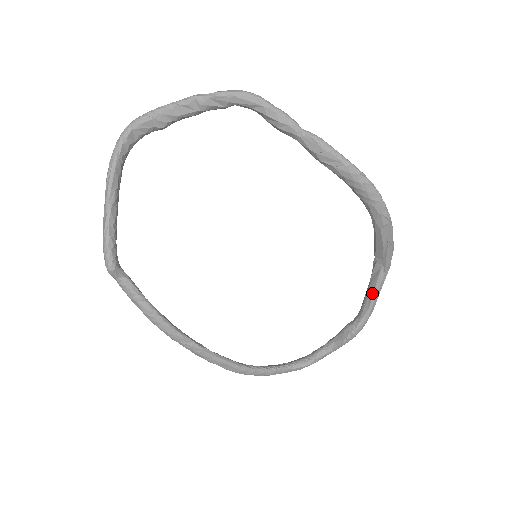
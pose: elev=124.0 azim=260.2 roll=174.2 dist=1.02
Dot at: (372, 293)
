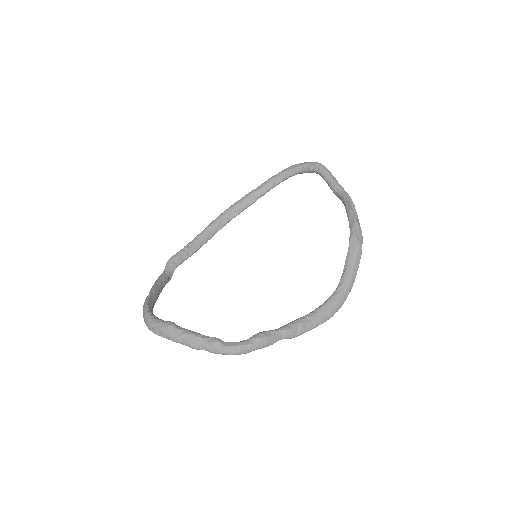
Dot at: occluded
